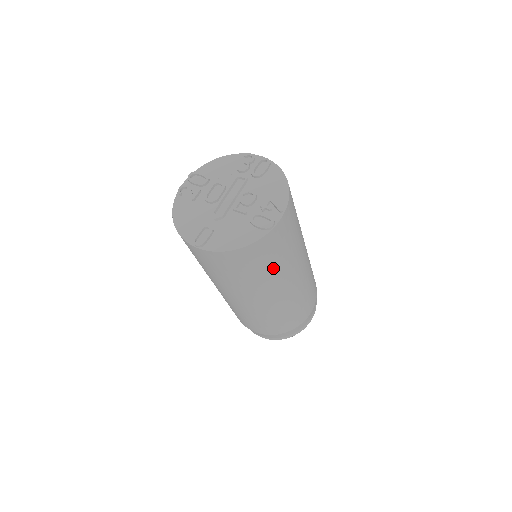
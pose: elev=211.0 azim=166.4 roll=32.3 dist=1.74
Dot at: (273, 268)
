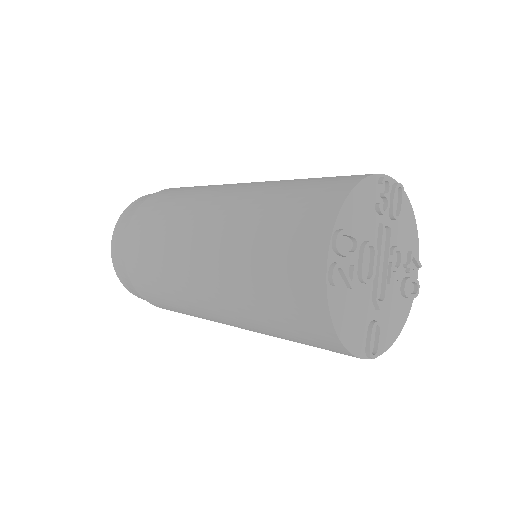
Dot at: occluded
